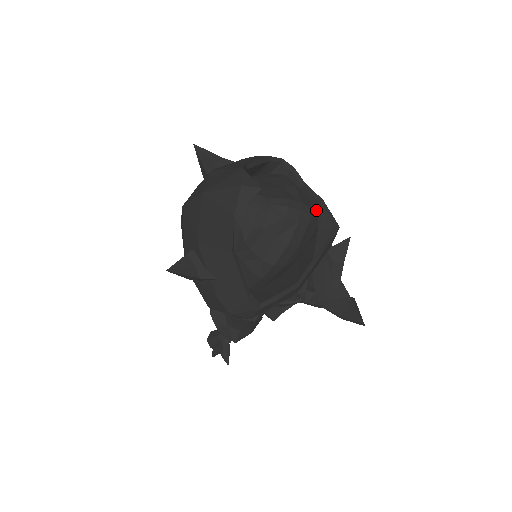
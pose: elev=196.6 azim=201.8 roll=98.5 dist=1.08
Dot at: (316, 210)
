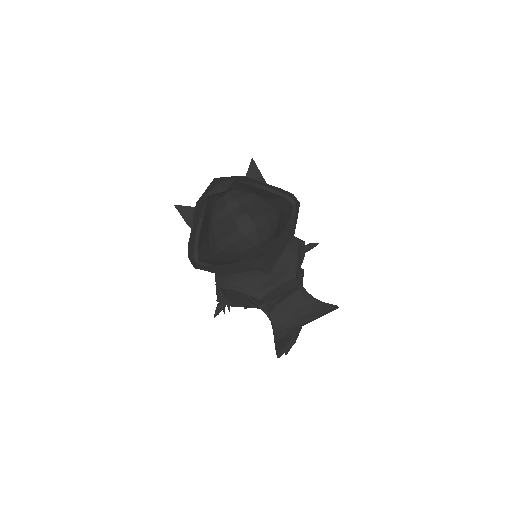
Dot at: (273, 240)
